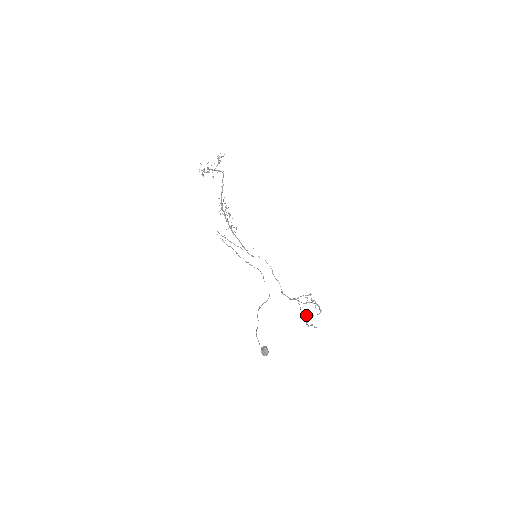
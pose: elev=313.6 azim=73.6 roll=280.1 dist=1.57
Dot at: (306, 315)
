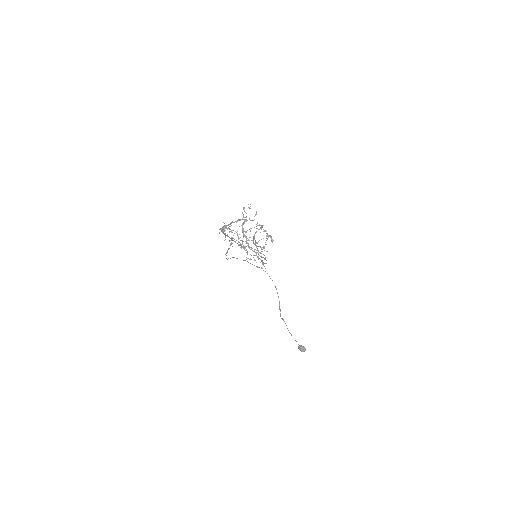
Dot at: occluded
